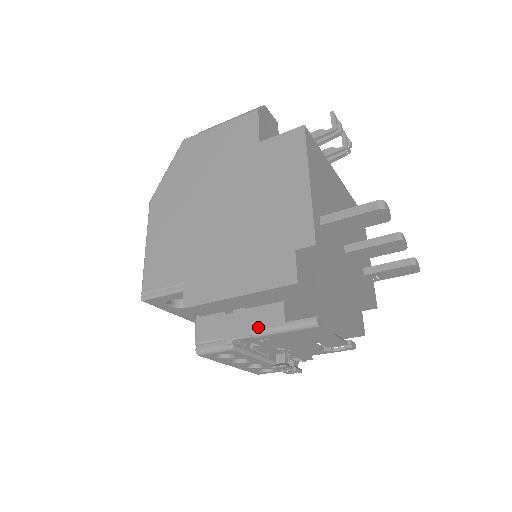
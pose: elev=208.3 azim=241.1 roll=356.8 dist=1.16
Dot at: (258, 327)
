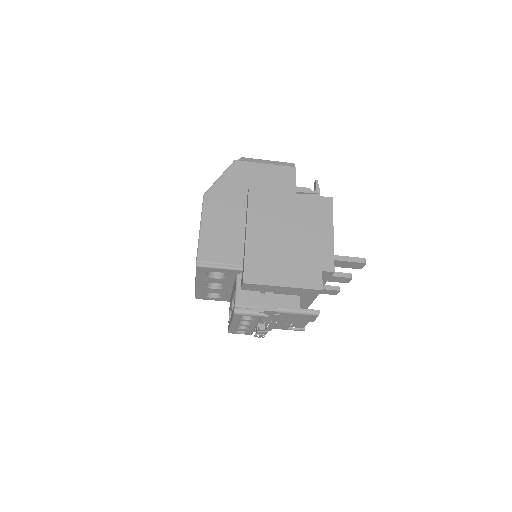
Dot at: (283, 307)
